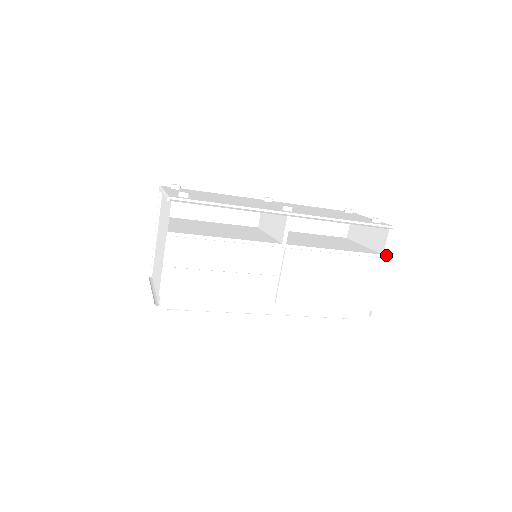
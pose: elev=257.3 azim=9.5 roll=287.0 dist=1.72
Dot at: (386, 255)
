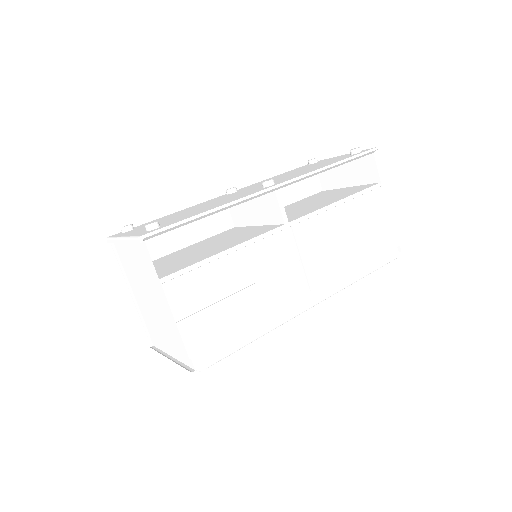
Dot at: (384, 181)
